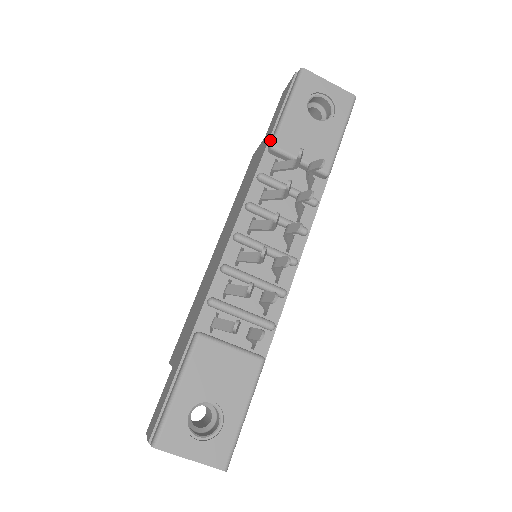
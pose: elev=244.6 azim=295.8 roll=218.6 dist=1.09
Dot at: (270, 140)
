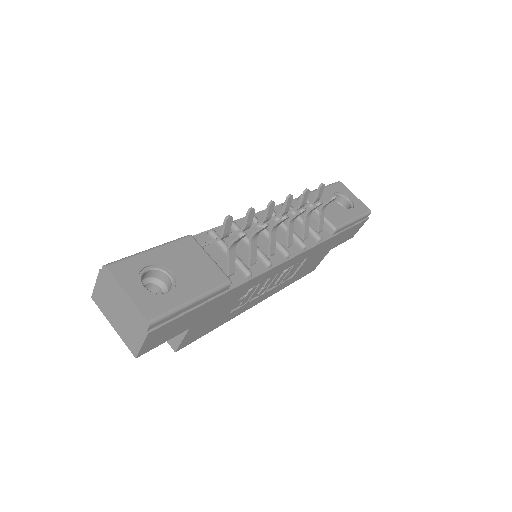
Dot at: occluded
